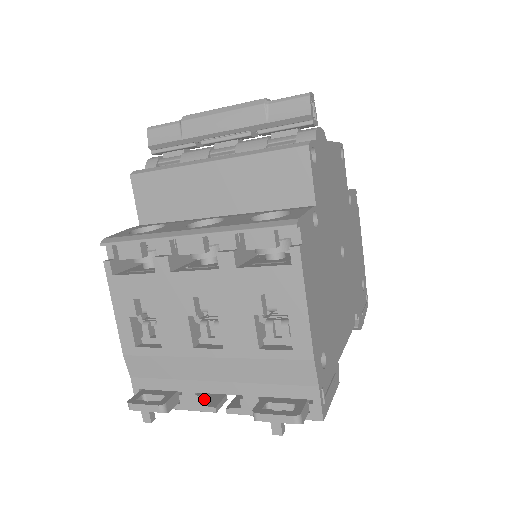
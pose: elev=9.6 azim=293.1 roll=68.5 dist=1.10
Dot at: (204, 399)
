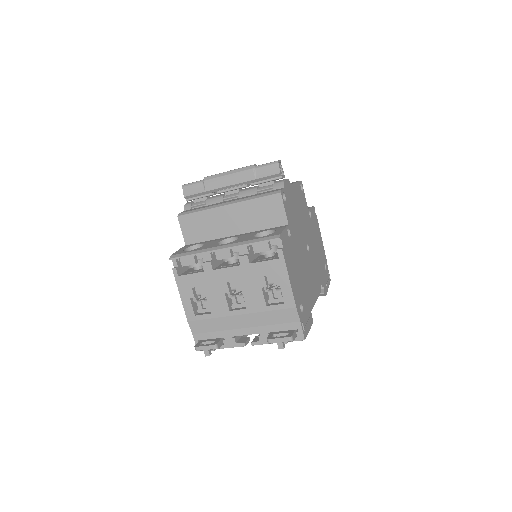
Dot at: (237, 340)
